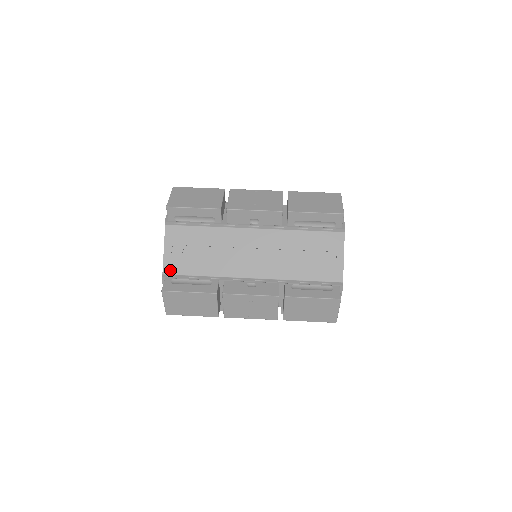
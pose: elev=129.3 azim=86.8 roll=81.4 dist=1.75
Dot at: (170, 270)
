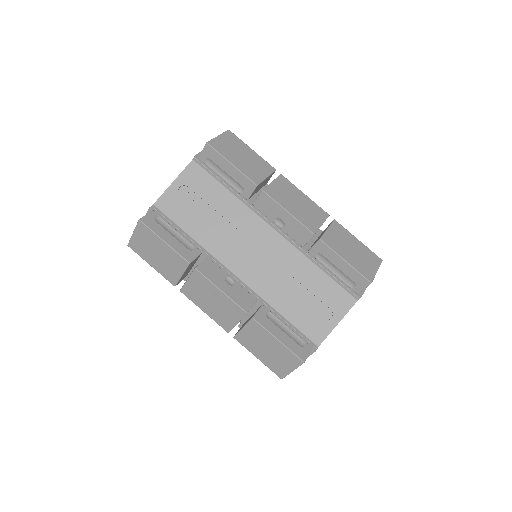
Dot at: (164, 206)
